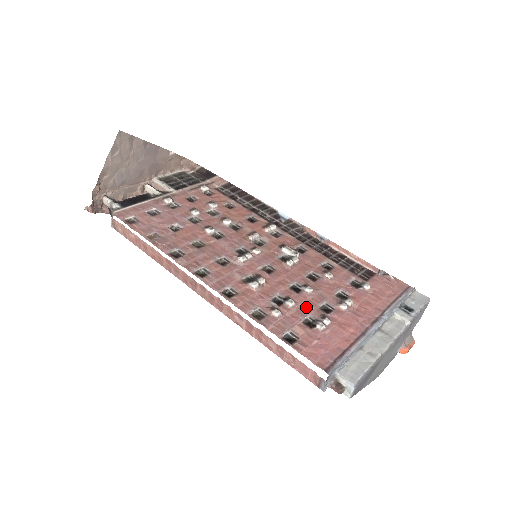
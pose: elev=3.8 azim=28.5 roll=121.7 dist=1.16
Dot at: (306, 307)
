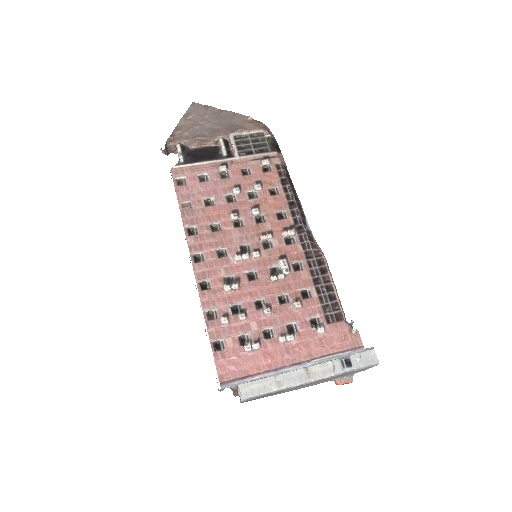
Dot at: (252, 325)
